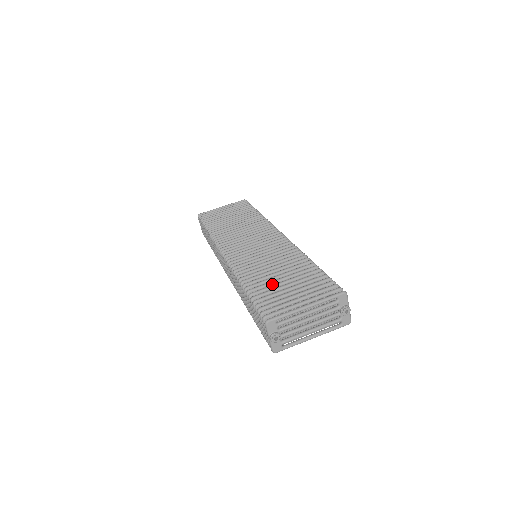
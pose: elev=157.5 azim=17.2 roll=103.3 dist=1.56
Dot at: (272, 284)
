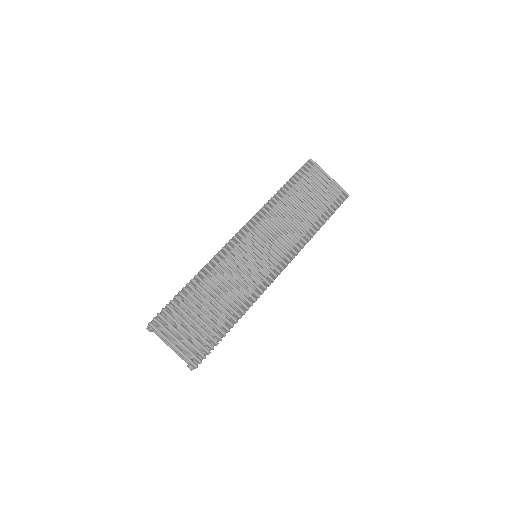
Dot at: (199, 303)
